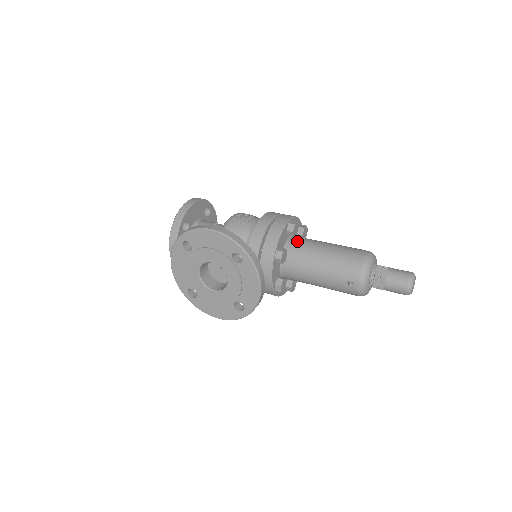
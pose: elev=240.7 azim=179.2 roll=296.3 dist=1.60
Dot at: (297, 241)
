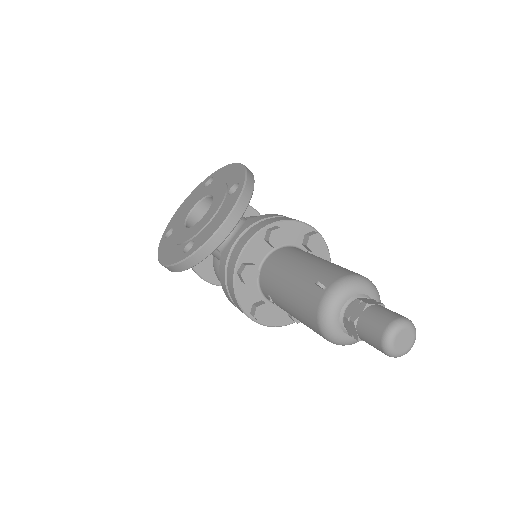
Dot at: occluded
